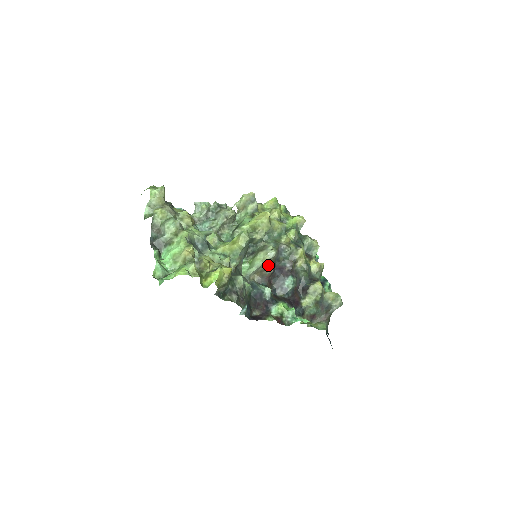
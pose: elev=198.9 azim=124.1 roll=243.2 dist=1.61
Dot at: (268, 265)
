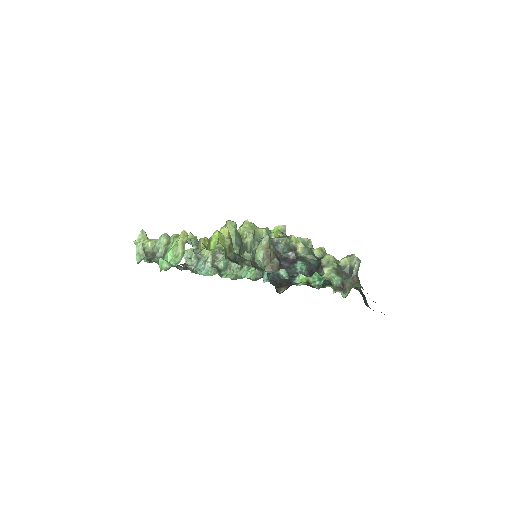
Dot at: (271, 257)
